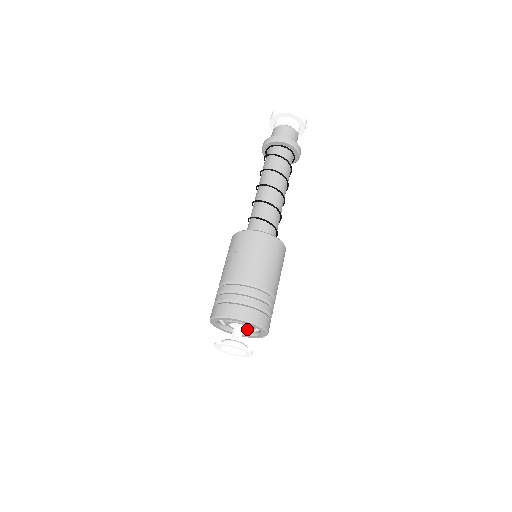
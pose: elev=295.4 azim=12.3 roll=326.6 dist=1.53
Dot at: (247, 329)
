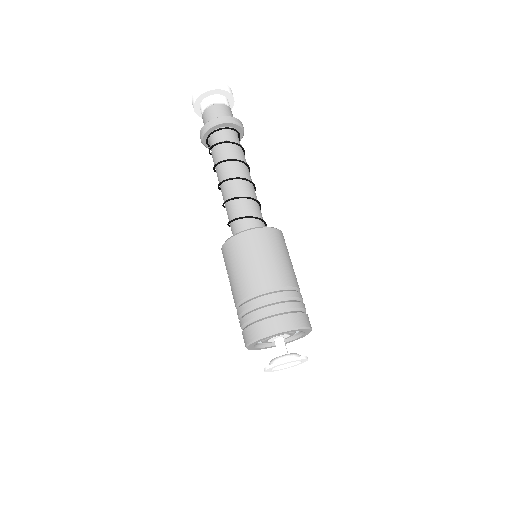
Dot at: (287, 335)
